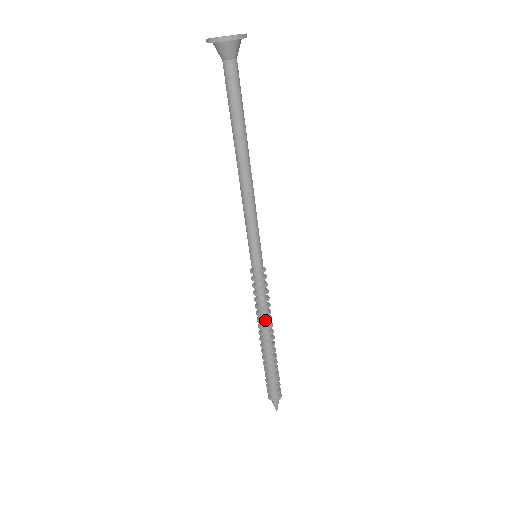
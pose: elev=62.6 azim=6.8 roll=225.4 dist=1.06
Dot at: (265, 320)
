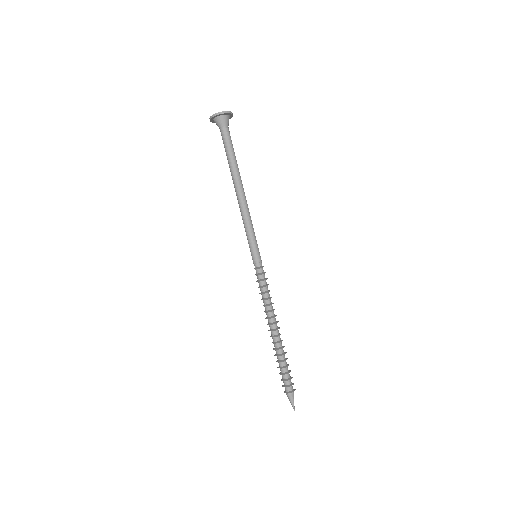
Dot at: (267, 310)
